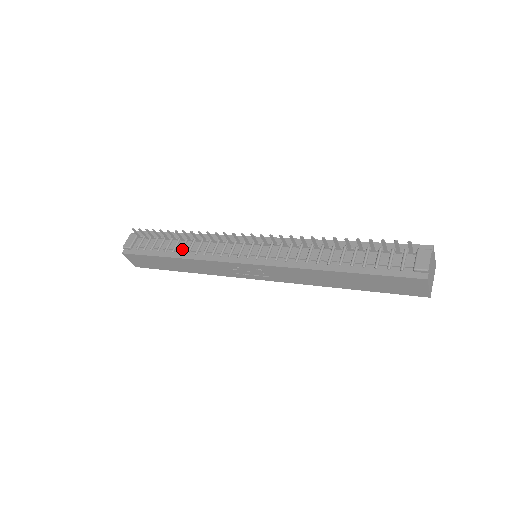
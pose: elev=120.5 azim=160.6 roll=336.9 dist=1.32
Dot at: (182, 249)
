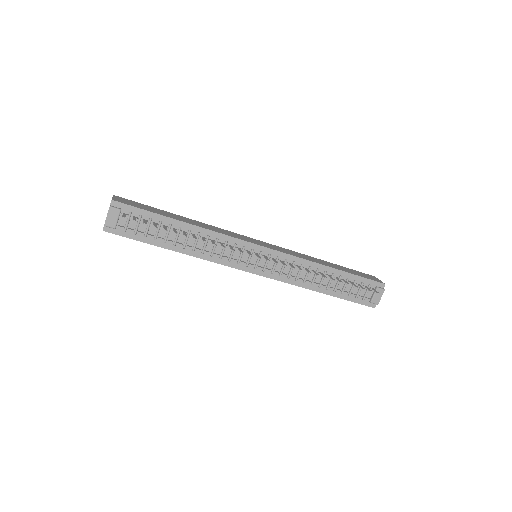
Dot at: (186, 245)
